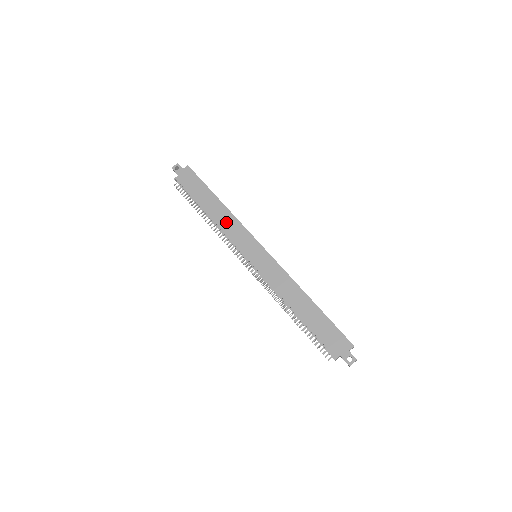
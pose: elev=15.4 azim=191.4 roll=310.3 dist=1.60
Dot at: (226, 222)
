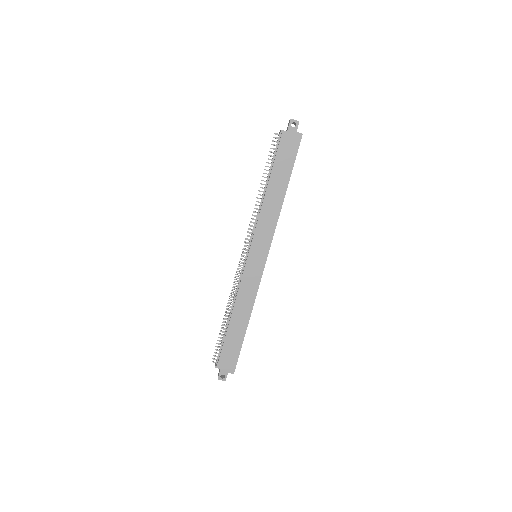
Dot at: (269, 213)
